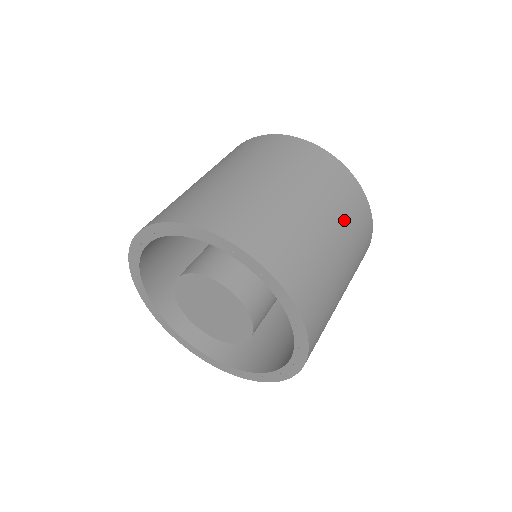
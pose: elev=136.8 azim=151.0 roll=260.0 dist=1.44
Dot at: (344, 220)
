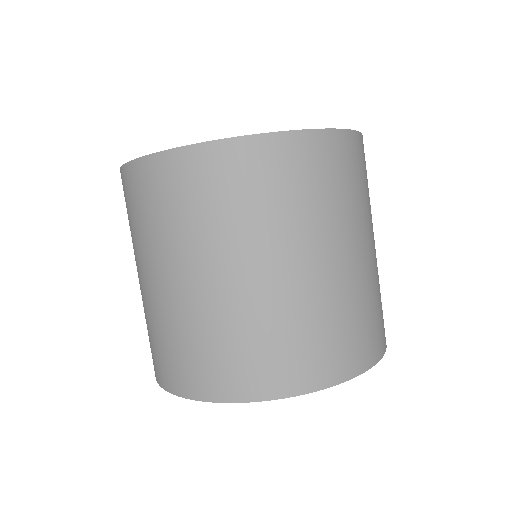
Dot at: (368, 206)
